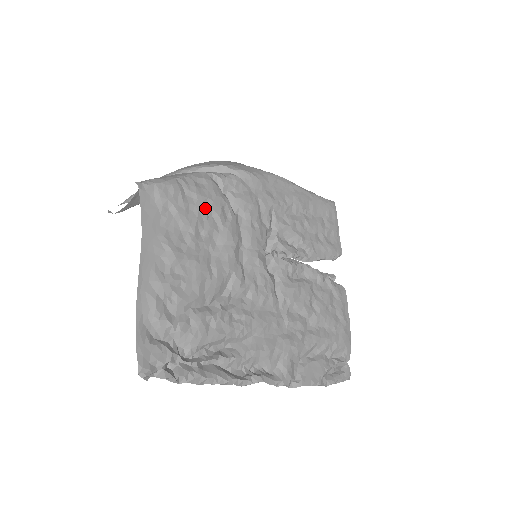
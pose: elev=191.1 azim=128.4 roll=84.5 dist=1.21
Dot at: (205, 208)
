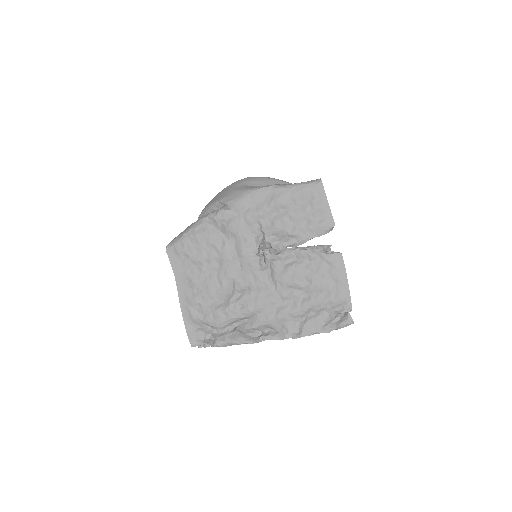
Dot at: (205, 245)
